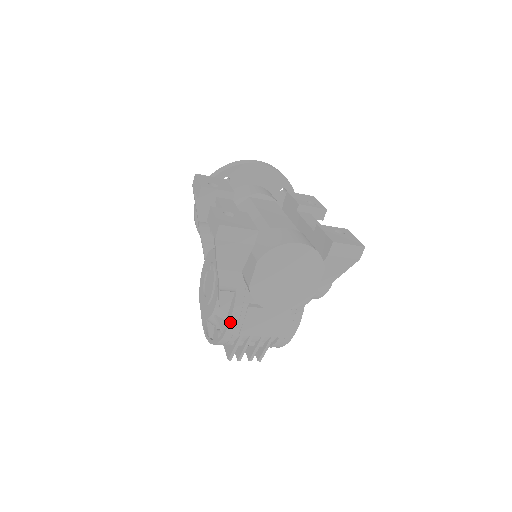
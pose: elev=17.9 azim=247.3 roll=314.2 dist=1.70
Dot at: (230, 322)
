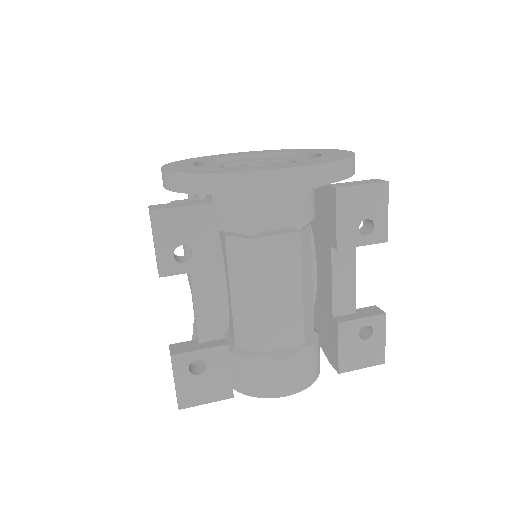
Dot at: occluded
